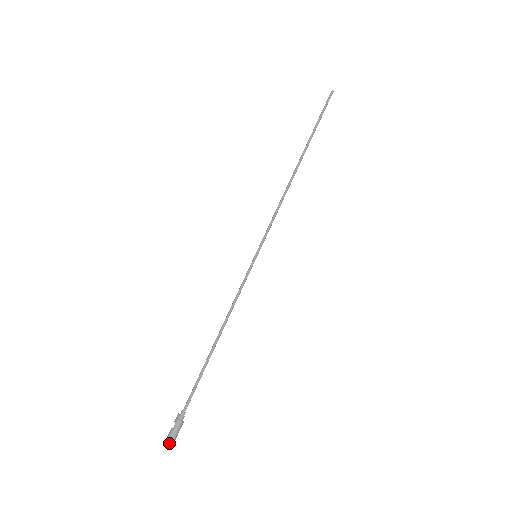
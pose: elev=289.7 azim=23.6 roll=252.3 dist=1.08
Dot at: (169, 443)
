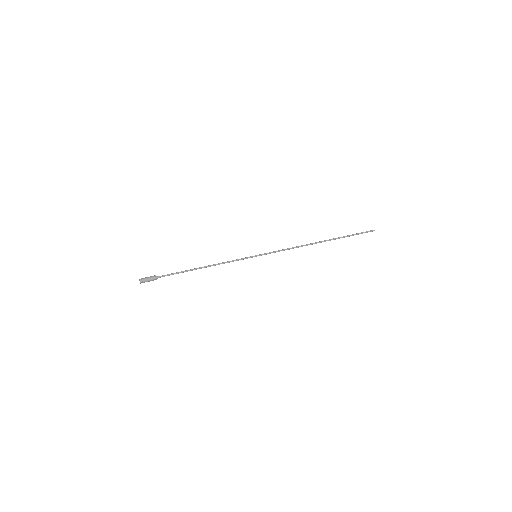
Dot at: (140, 279)
